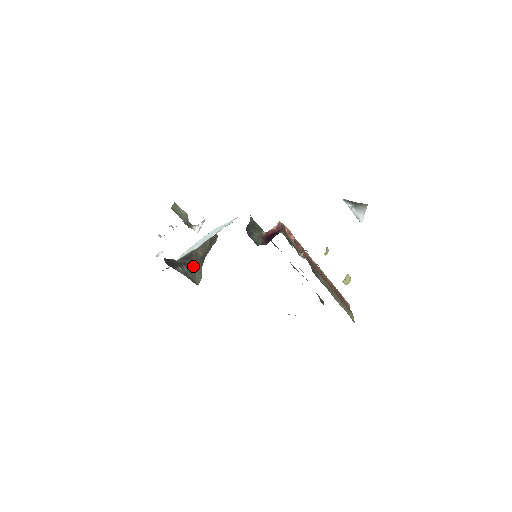
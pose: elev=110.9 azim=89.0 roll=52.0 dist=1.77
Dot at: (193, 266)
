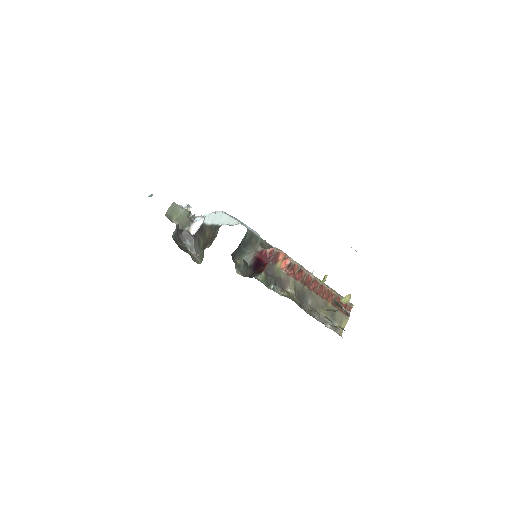
Dot at: (200, 243)
